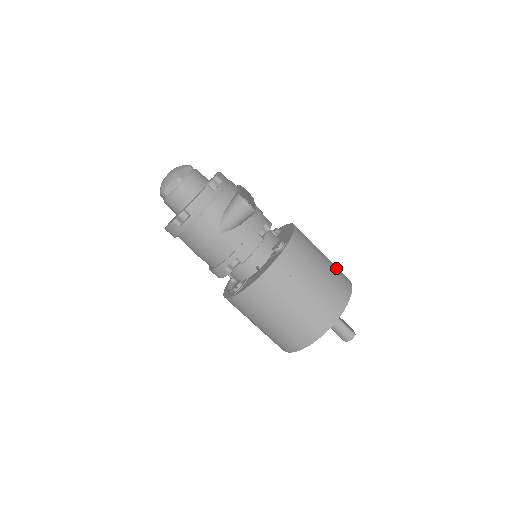
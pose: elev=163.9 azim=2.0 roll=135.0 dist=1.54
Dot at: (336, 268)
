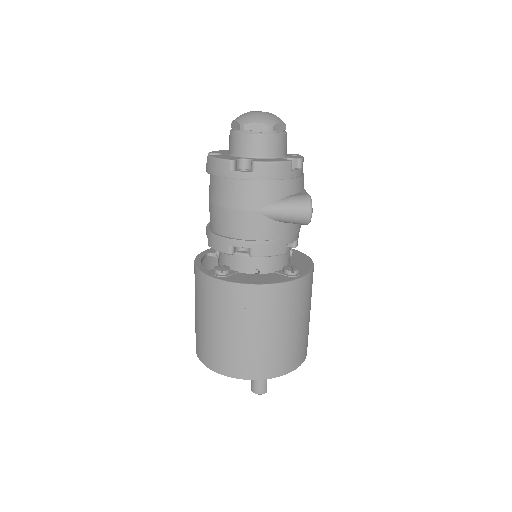
Dot at: occluded
